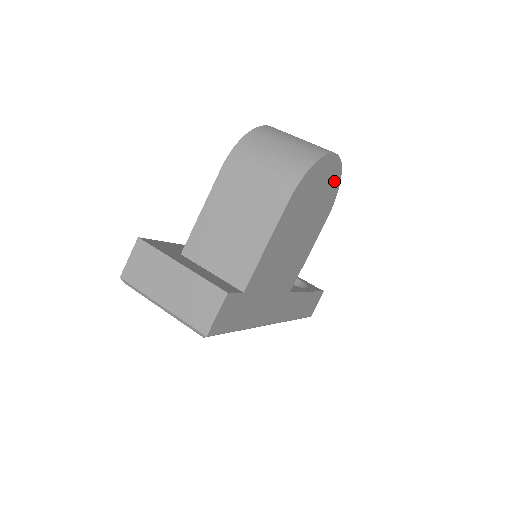
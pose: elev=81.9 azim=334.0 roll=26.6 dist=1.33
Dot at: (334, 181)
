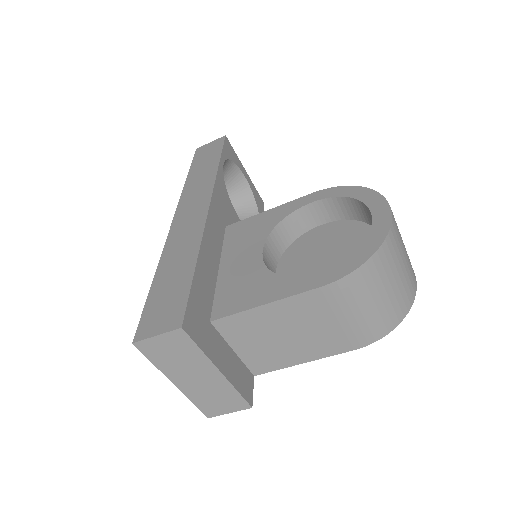
Dot at: occluded
